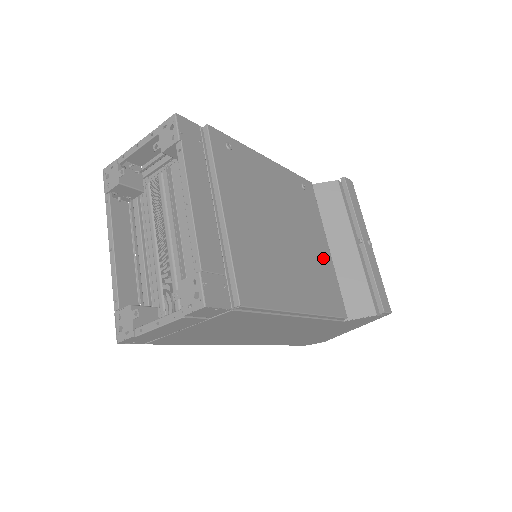
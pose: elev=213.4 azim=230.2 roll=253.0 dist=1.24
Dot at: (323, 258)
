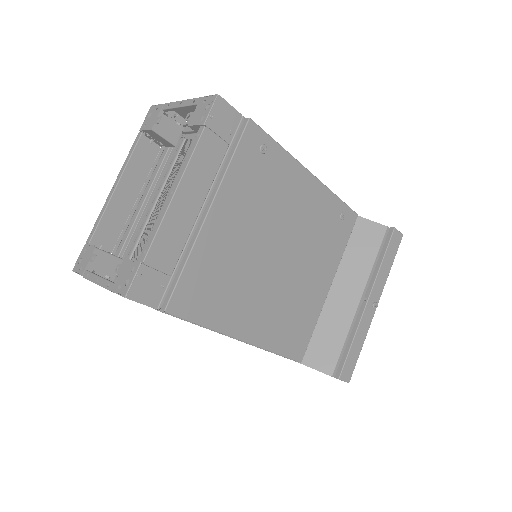
Dot at: (313, 296)
